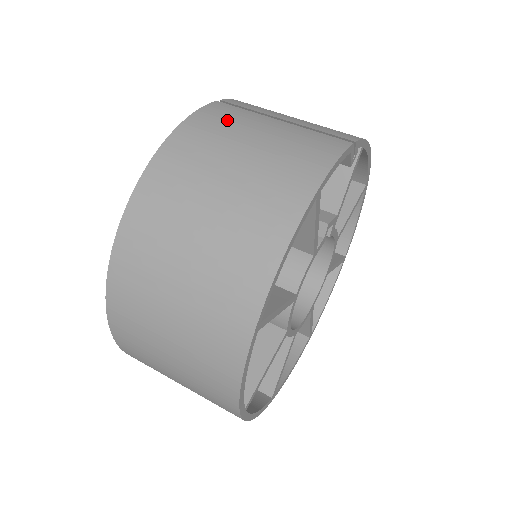
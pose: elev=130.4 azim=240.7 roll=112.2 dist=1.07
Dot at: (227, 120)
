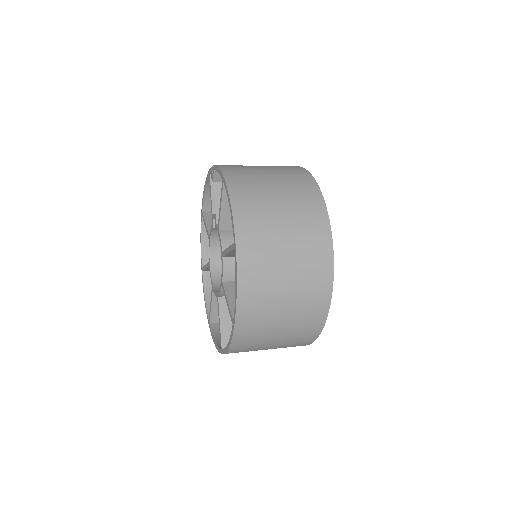
Dot at: (239, 167)
